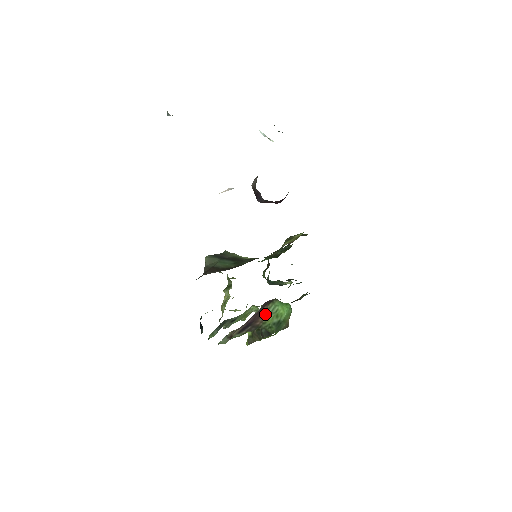
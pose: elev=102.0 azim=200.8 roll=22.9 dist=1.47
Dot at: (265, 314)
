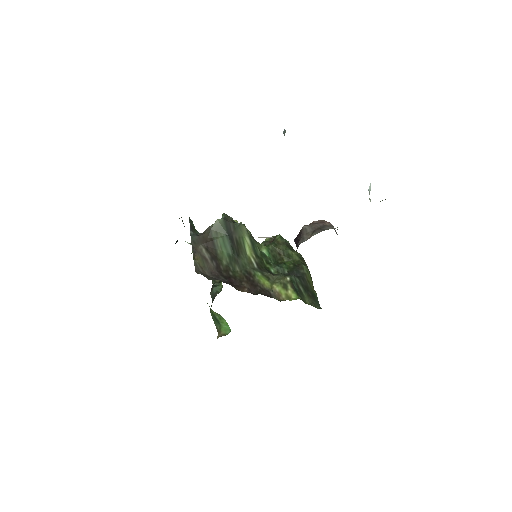
Dot at: occluded
